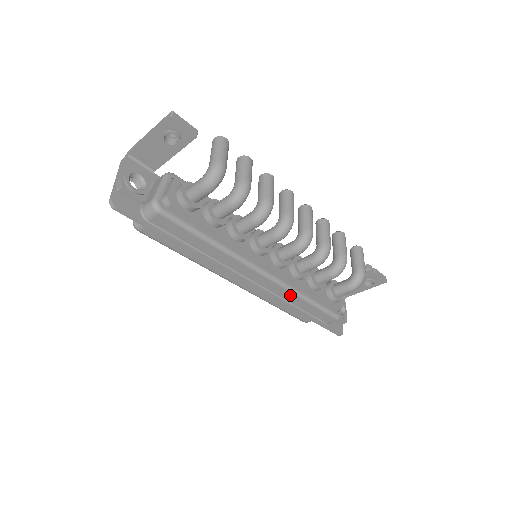
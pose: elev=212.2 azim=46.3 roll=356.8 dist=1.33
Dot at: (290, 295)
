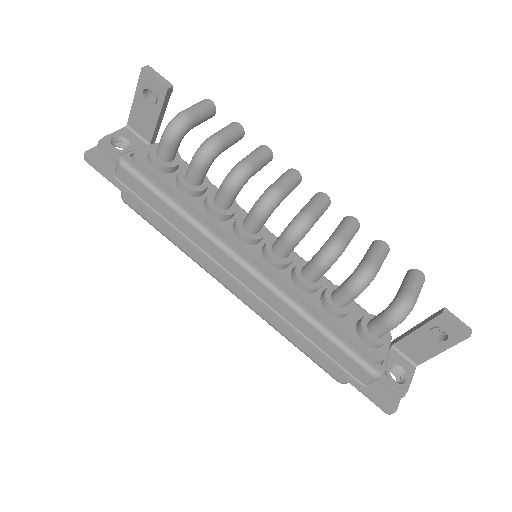
Dot at: (289, 311)
